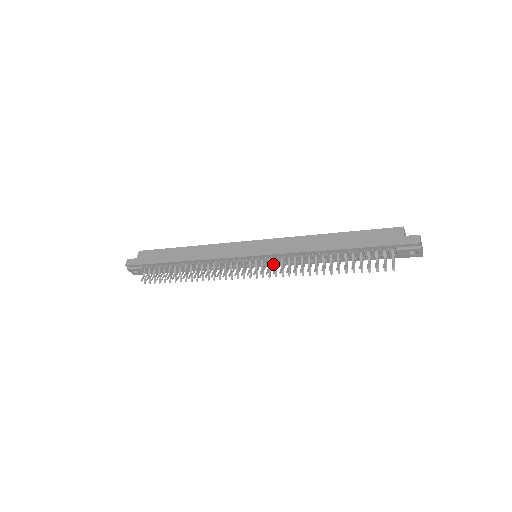
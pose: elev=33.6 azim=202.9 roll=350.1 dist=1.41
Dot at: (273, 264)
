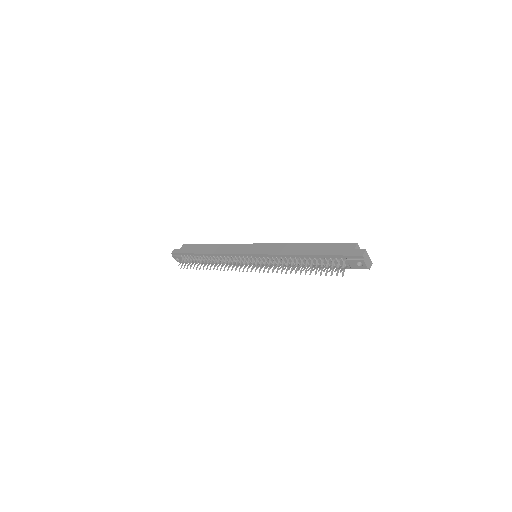
Dot at: (266, 264)
